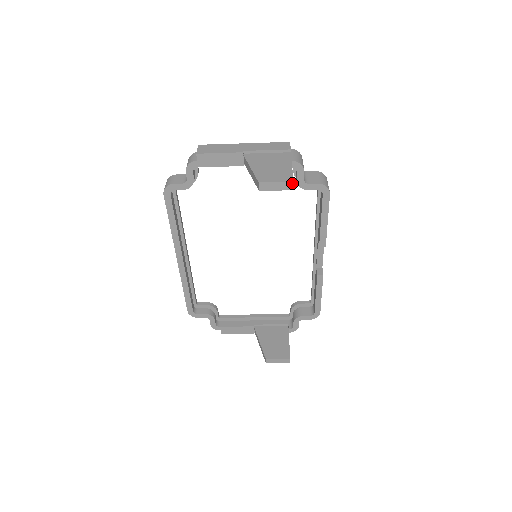
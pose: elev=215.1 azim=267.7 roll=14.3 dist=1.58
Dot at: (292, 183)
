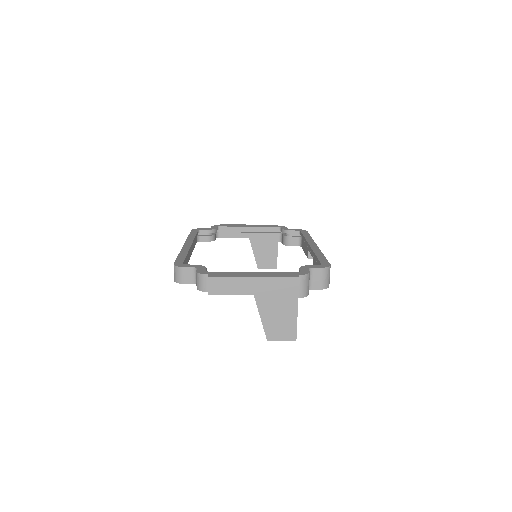
Dot at: (295, 340)
